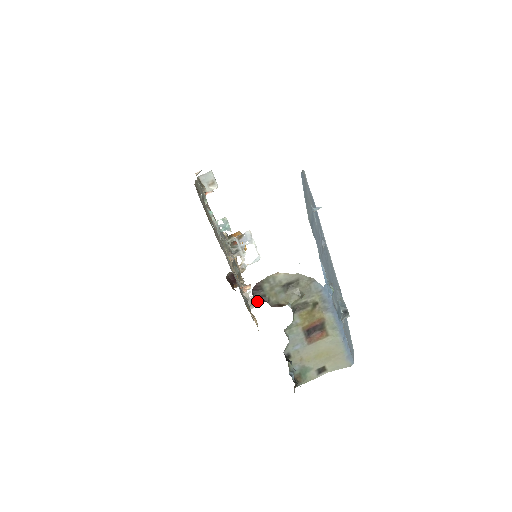
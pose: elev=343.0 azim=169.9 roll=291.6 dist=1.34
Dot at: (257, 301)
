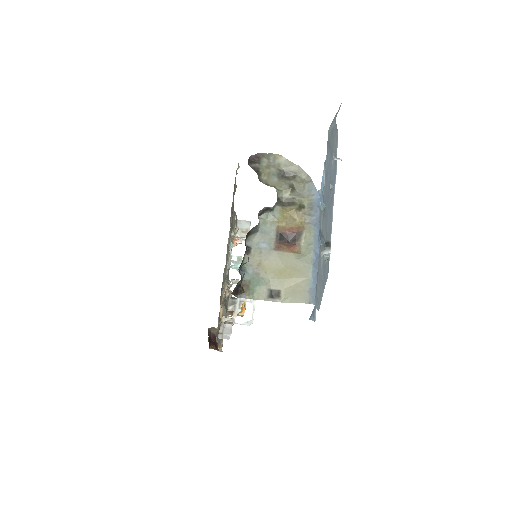
Dot at: (229, 333)
